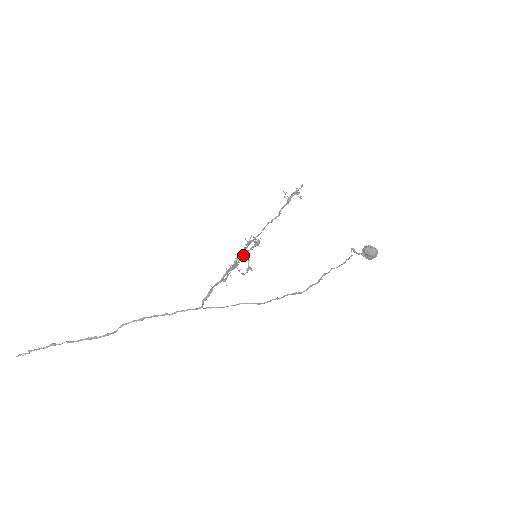
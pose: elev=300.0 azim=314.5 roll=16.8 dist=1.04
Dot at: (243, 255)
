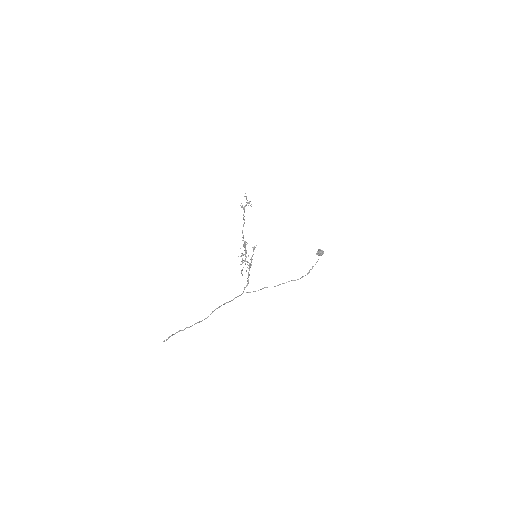
Dot at: occluded
